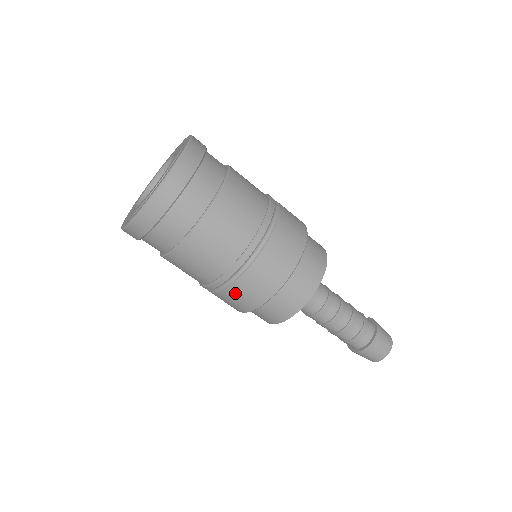
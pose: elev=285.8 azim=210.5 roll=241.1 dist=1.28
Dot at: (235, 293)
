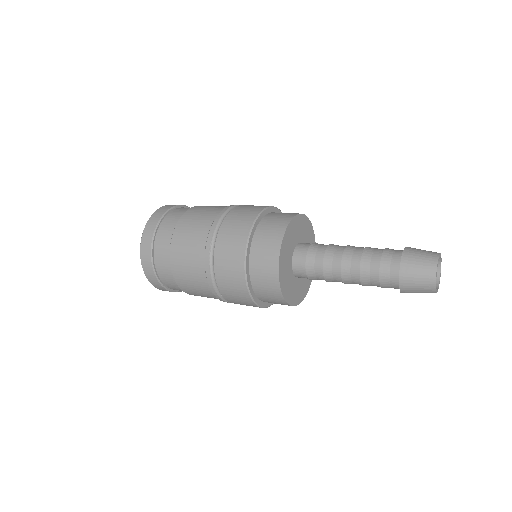
Dot at: (222, 254)
